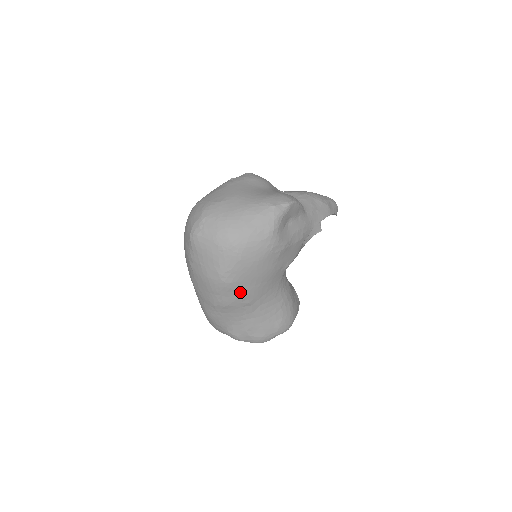
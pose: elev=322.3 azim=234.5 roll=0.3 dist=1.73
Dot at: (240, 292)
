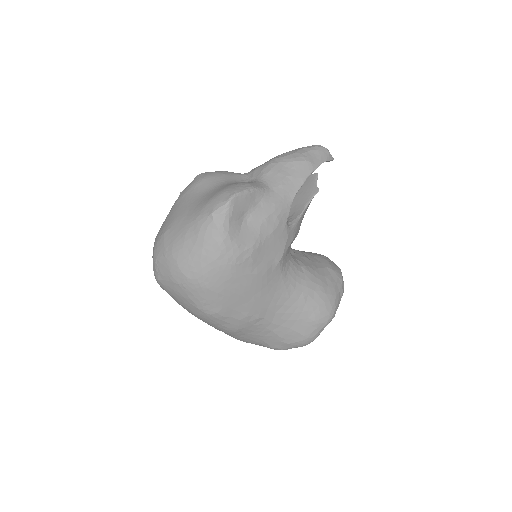
Dot at: (237, 314)
